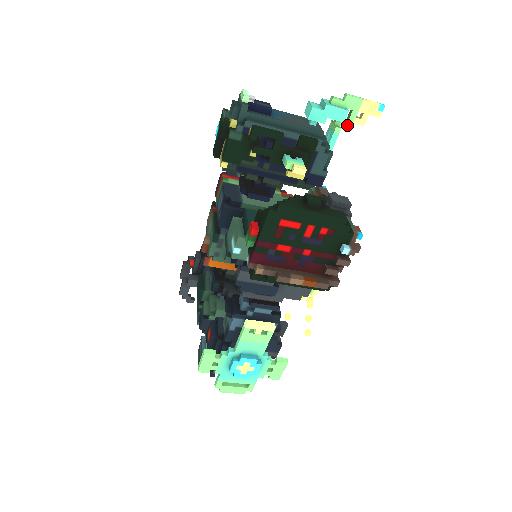
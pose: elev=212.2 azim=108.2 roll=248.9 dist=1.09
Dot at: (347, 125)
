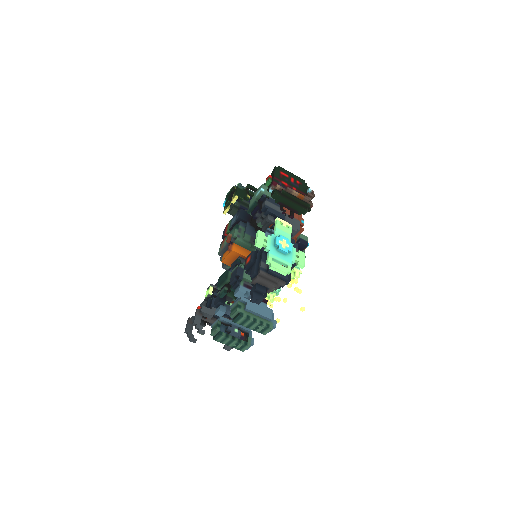
Dot at: occluded
